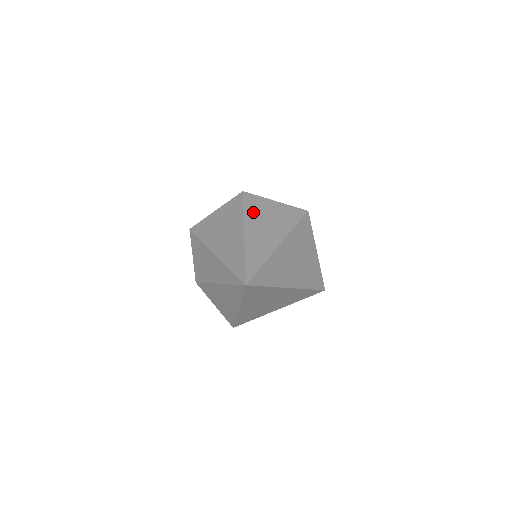
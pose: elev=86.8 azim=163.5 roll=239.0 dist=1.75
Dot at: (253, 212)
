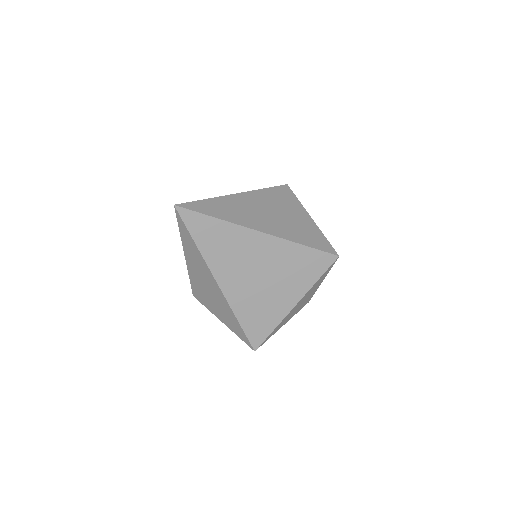
Dot at: occluded
